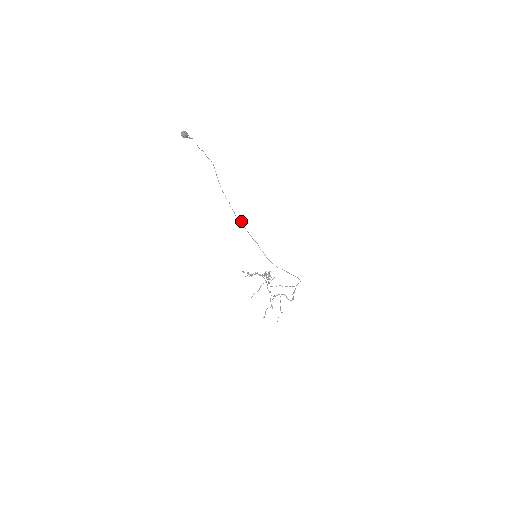
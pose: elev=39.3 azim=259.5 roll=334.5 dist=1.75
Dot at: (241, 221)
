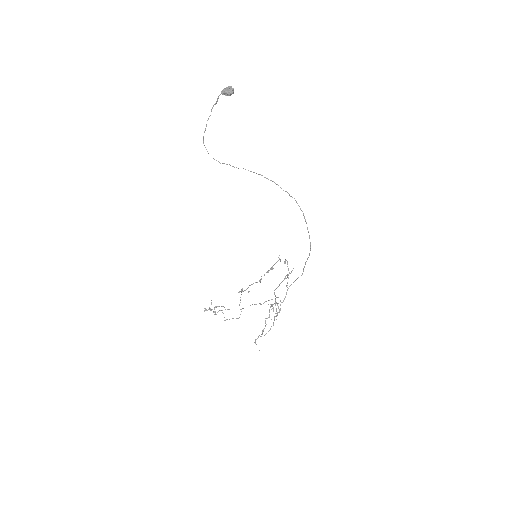
Dot at: (287, 192)
